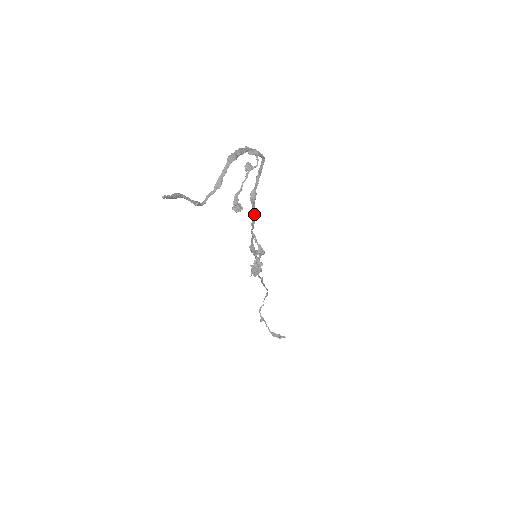
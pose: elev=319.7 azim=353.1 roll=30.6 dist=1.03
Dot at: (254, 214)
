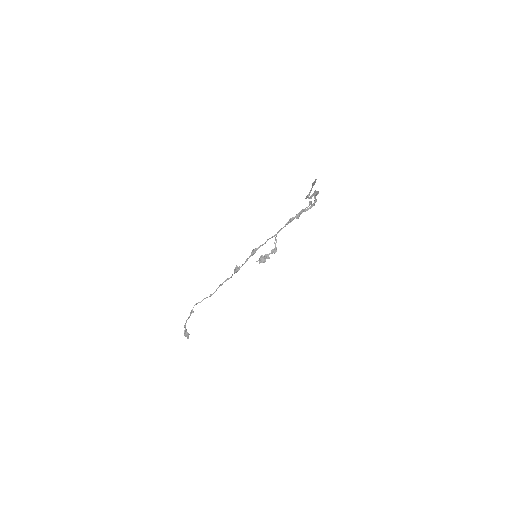
Dot at: occluded
